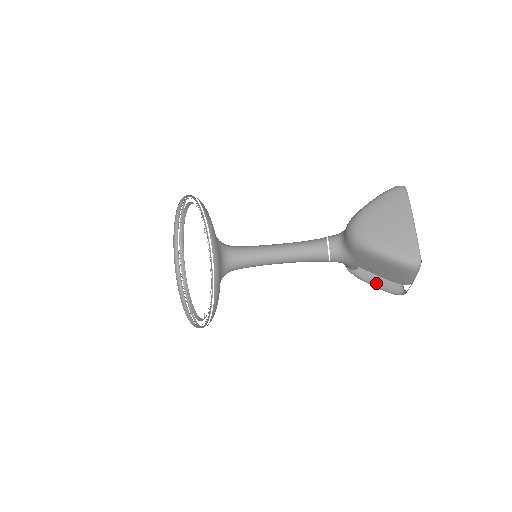
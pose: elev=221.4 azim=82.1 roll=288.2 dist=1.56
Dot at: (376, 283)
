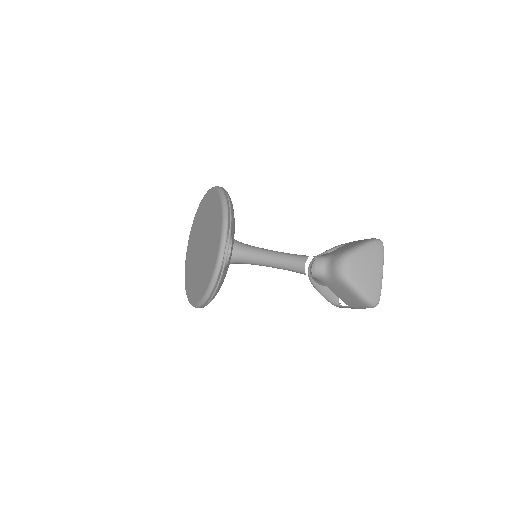
Dot at: (322, 292)
